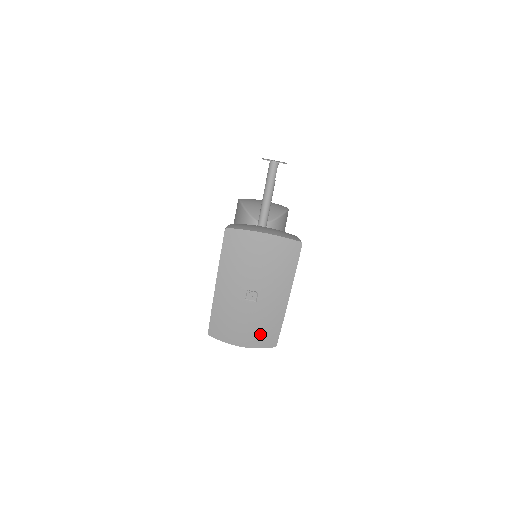
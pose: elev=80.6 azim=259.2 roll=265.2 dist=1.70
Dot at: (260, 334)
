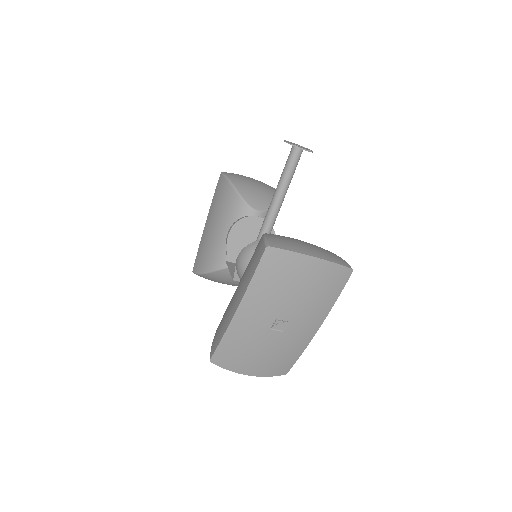
Dot at: (275, 363)
